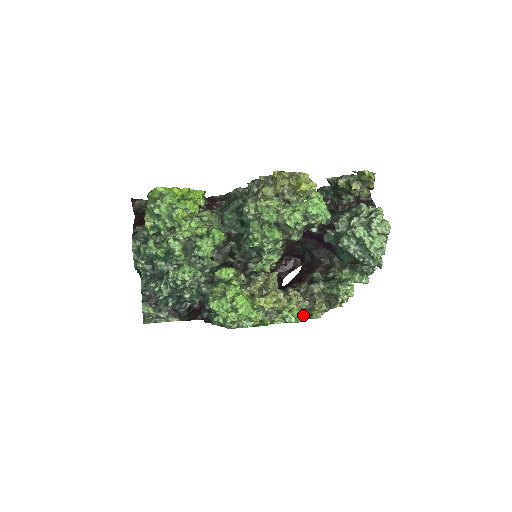
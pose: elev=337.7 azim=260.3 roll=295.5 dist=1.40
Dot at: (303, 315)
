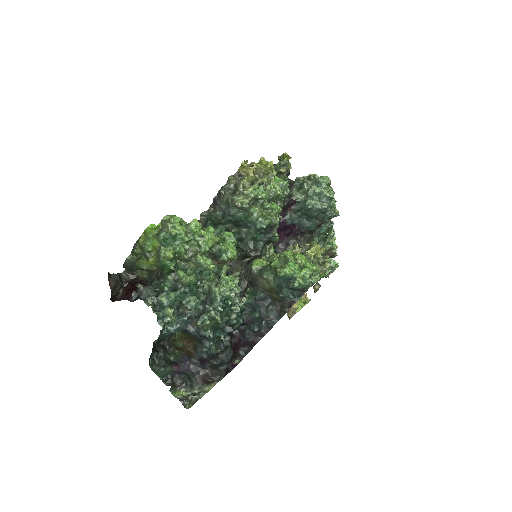
Dot at: occluded
